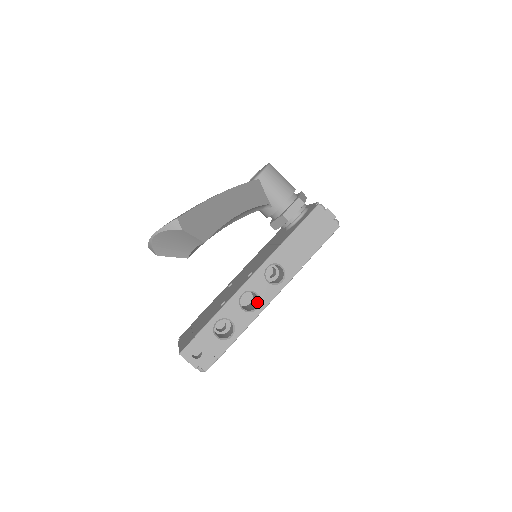
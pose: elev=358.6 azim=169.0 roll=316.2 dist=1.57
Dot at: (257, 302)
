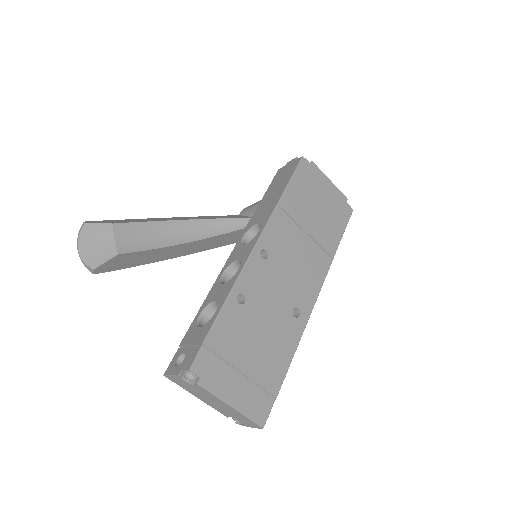
Dot at: occluded
